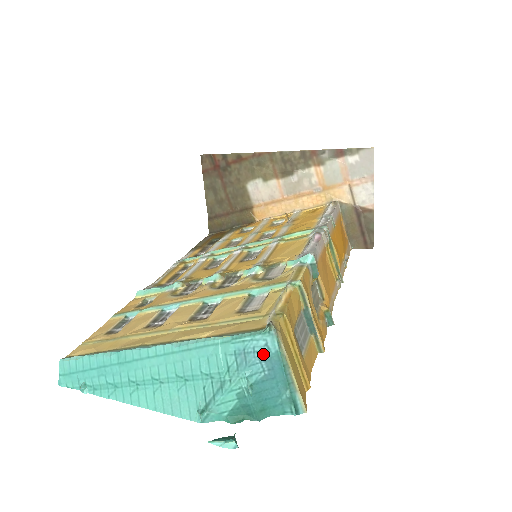
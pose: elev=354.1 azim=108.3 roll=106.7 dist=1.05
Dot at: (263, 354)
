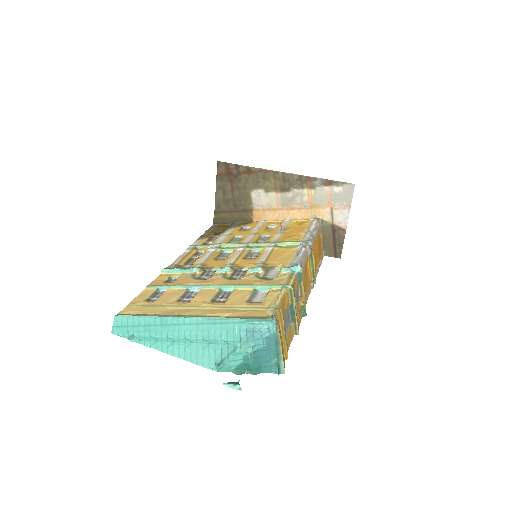
Dot at: (265, 334)
